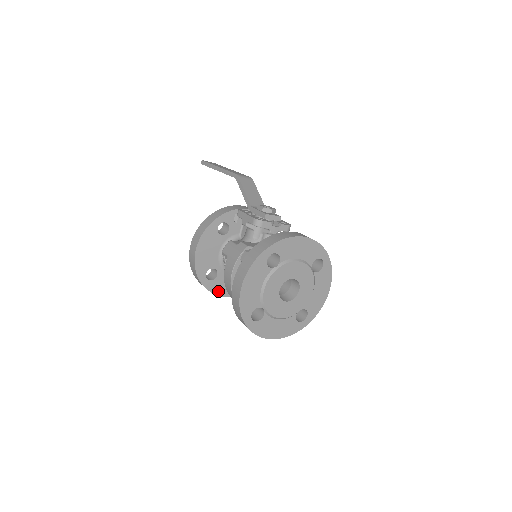
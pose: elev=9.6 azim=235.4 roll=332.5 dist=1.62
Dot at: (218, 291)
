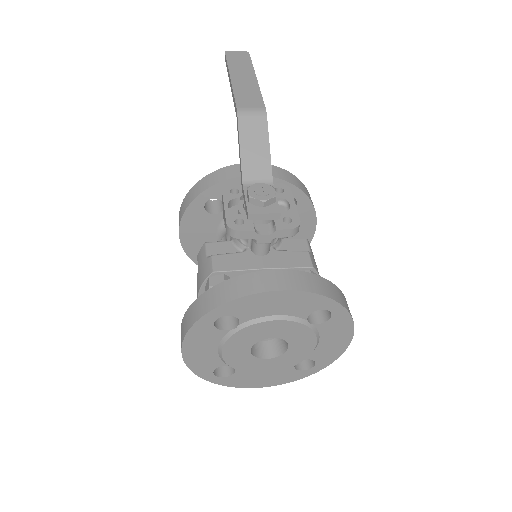
Dot at: occluded
